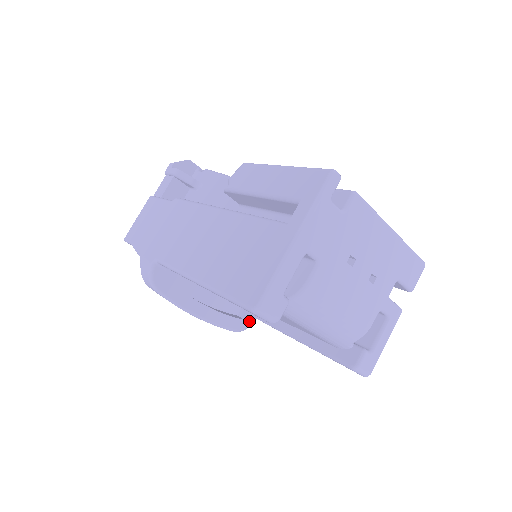
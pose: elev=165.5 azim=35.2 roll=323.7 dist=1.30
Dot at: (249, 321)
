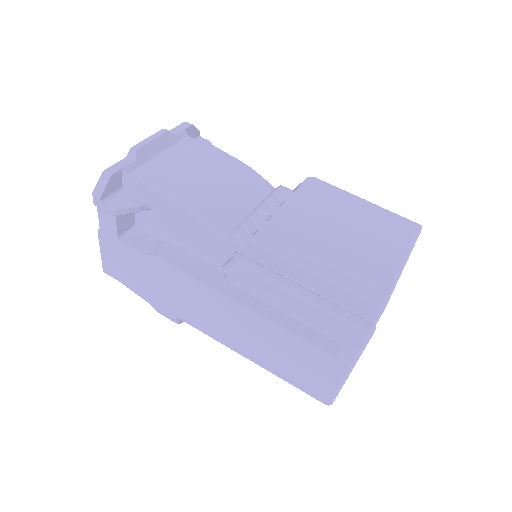
Dot at: occluded
